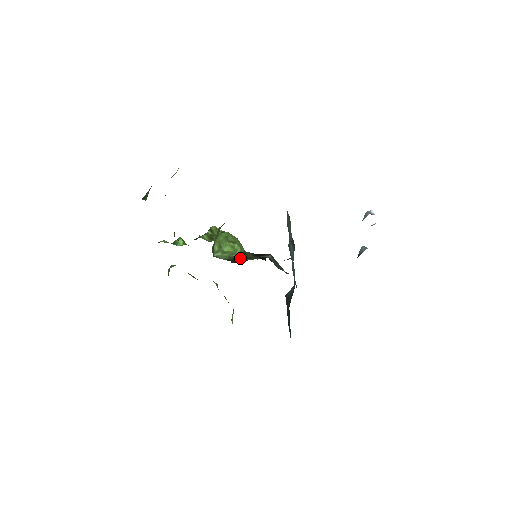
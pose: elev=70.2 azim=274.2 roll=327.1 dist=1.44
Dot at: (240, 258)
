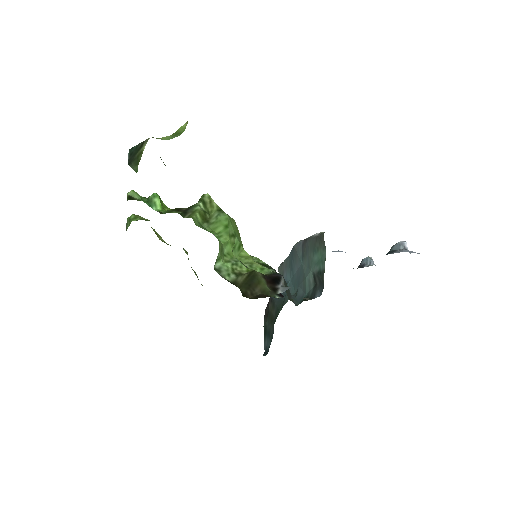
Dot at: (253, 288)
